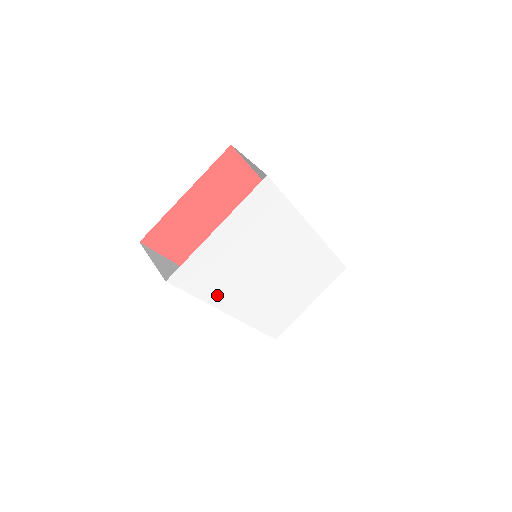
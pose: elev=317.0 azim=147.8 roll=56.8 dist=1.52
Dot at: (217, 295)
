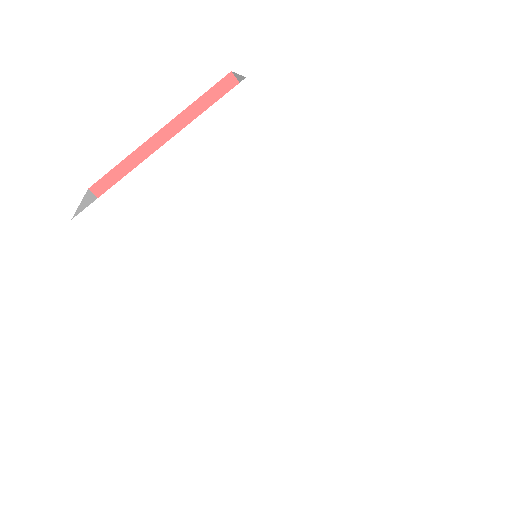
Dot at: (165, 281)
